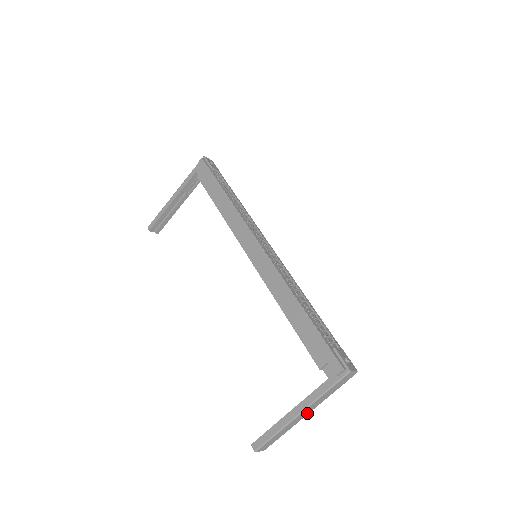
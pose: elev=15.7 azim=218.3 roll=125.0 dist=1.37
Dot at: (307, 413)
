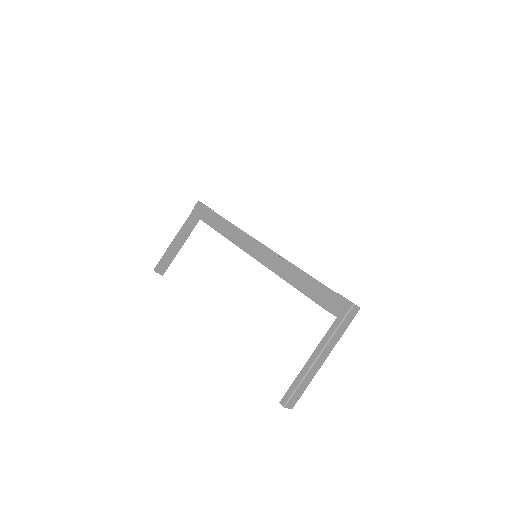
Dot at: (325, 358)
